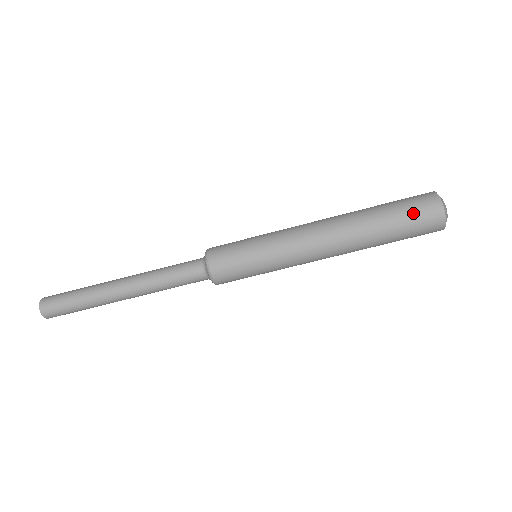
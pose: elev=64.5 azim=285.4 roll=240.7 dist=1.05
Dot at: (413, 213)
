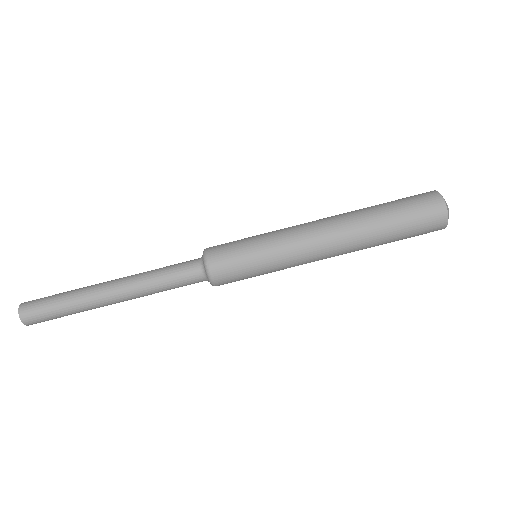
Dot at: (410, 199)
